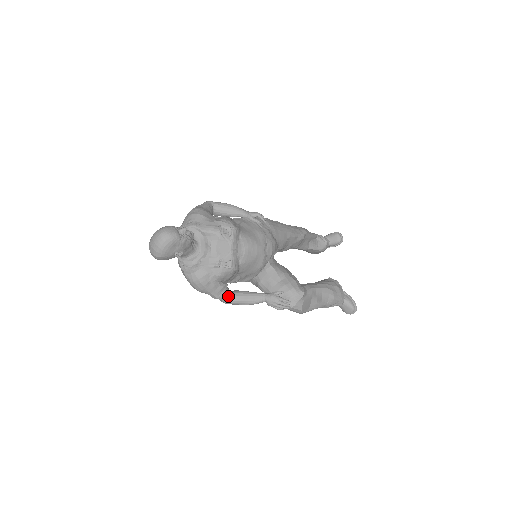
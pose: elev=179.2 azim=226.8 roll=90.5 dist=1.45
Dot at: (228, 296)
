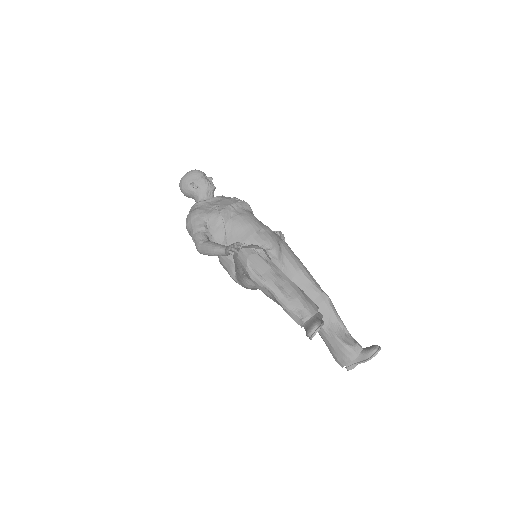
Dot at: (203, 238)
